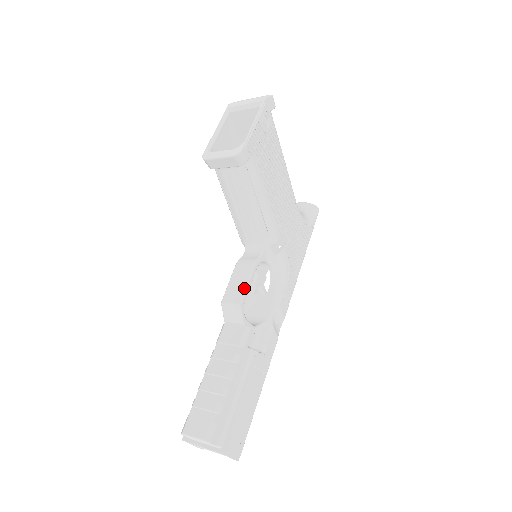
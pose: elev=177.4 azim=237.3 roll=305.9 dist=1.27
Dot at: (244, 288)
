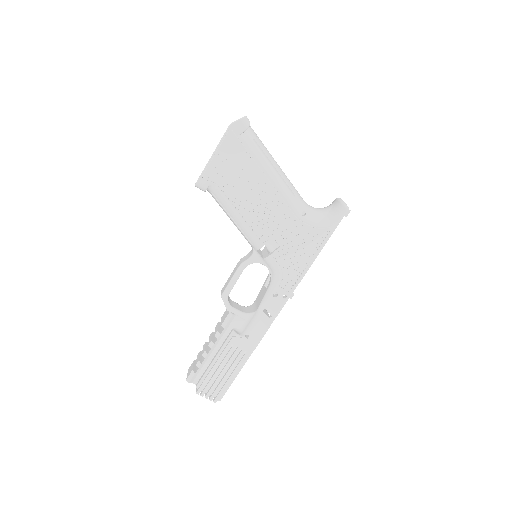
Dot at: (228, 284)
